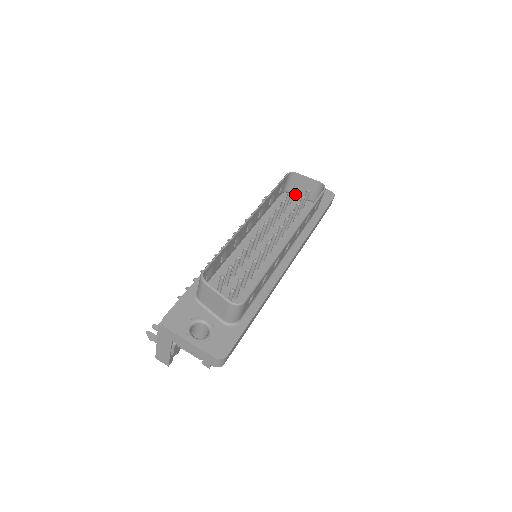
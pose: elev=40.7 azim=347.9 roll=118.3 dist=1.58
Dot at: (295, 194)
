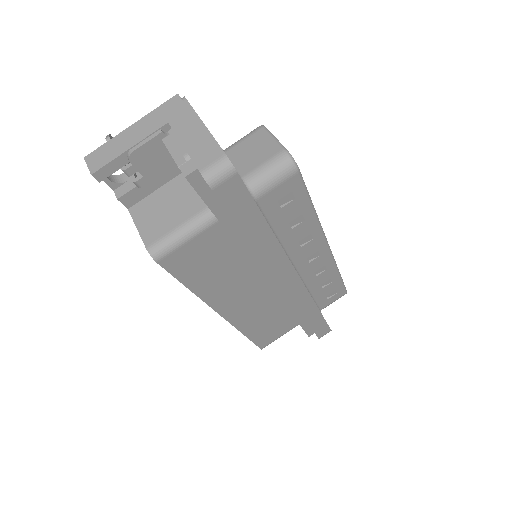
Dot at: occluded
